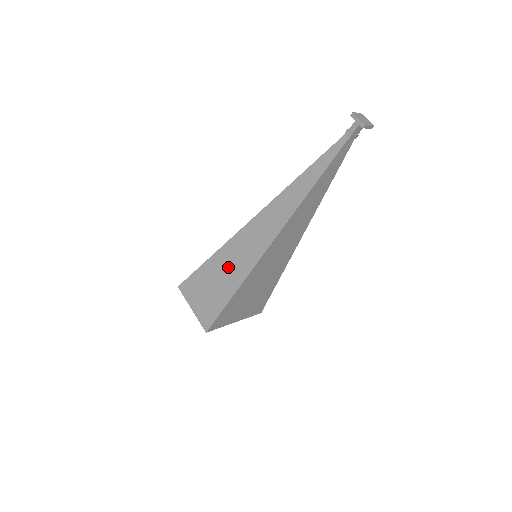
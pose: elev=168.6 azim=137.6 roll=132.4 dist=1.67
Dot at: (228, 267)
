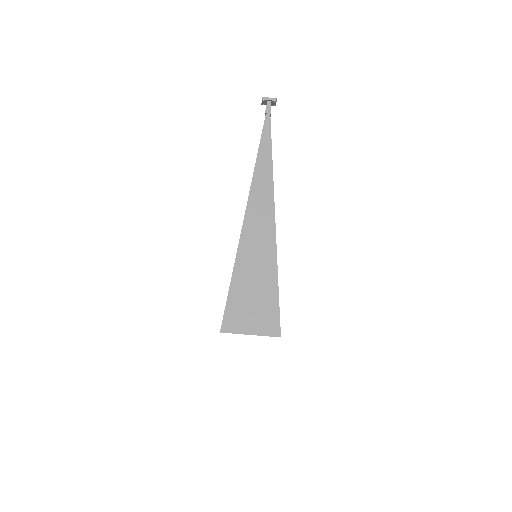
Dot at: (255, 266)
